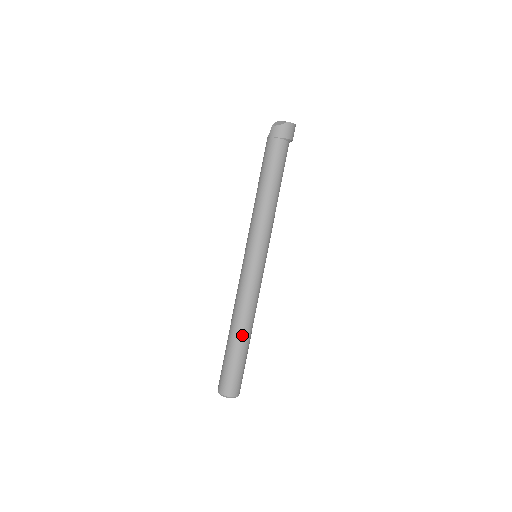
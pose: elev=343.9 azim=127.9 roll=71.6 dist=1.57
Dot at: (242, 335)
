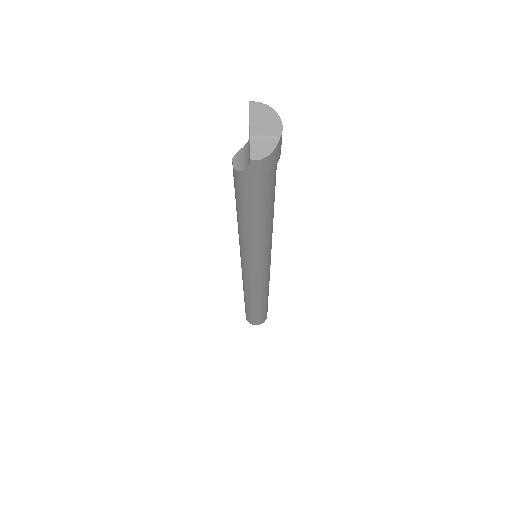
Dot at: (266, 300)
